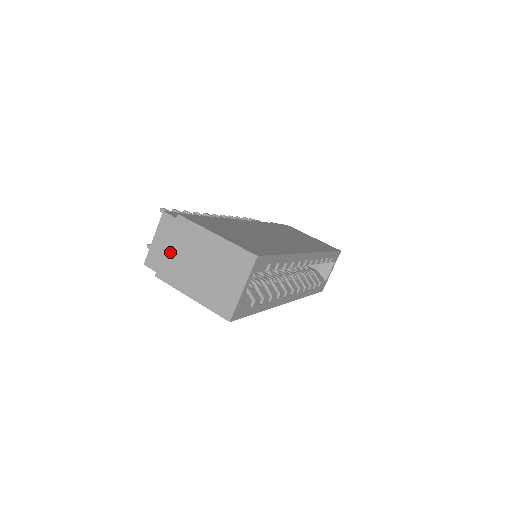
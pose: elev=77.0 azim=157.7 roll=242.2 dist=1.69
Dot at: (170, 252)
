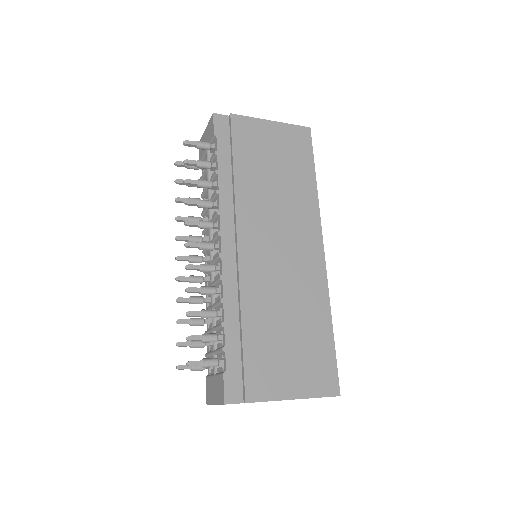
Dot at: occluded
